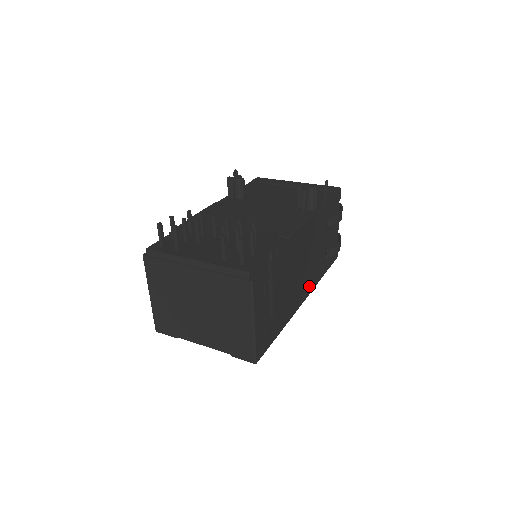
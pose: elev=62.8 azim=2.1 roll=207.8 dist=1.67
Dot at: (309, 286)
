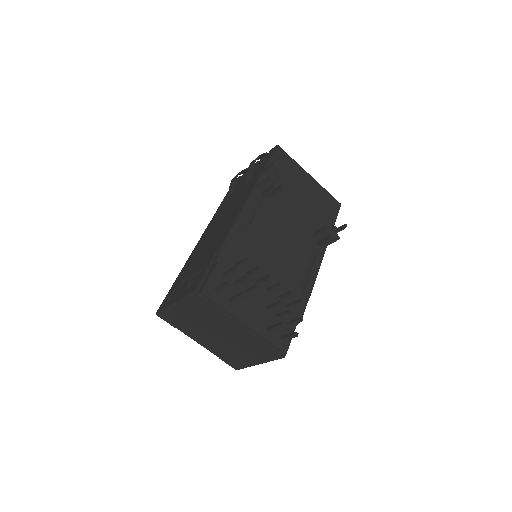
Dot at: occluded
